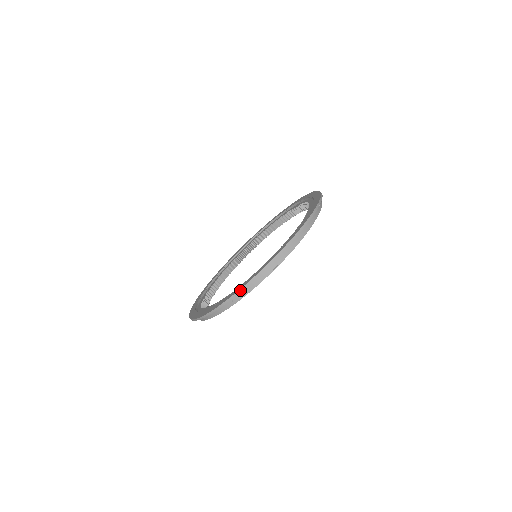
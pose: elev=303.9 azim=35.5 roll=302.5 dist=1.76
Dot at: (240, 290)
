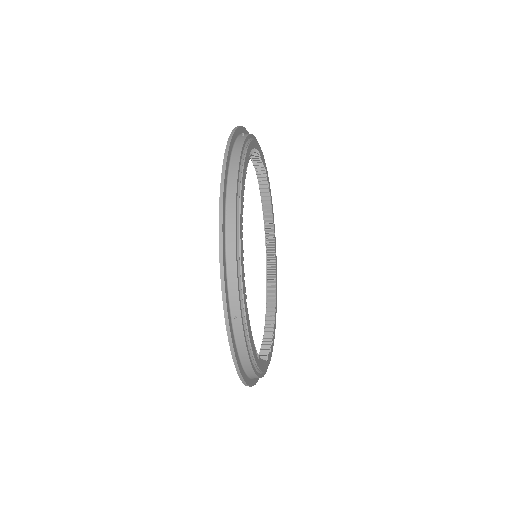
Dot at: (223, 295)
